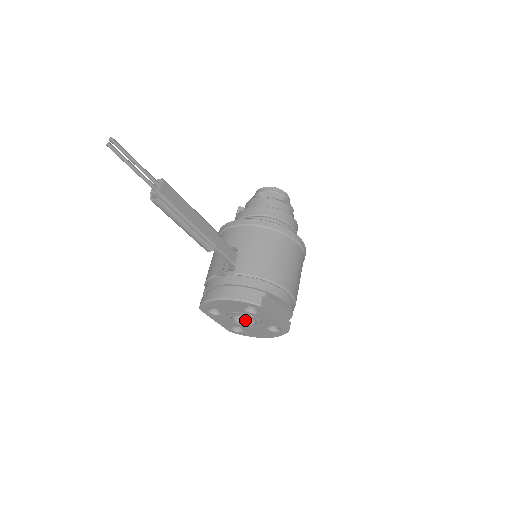
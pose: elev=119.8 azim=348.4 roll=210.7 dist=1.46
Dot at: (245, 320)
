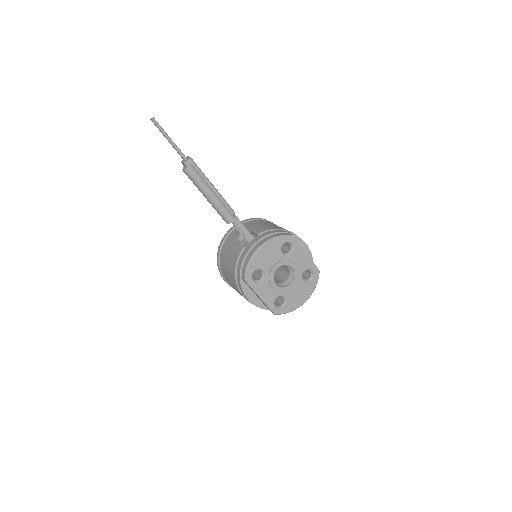
Dot at: (283, 284)
